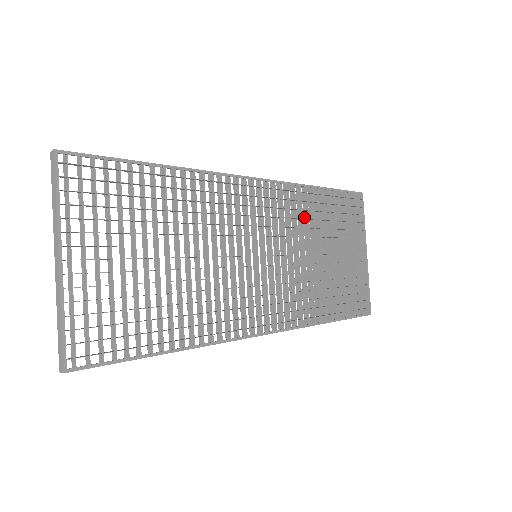
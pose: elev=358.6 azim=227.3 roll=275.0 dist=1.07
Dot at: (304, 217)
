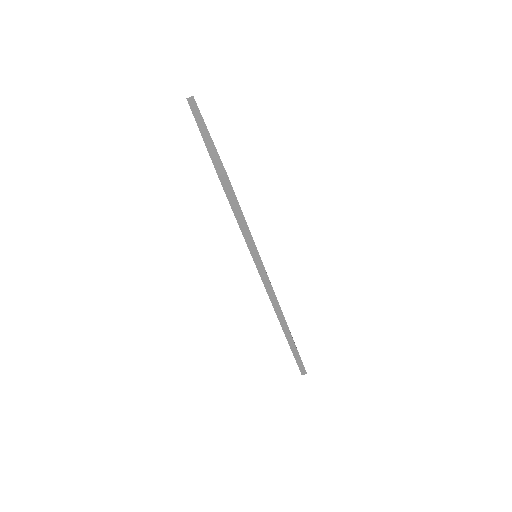
Dot at: occluded
